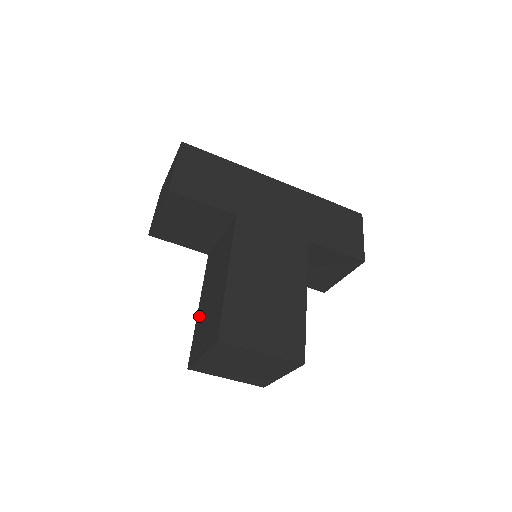
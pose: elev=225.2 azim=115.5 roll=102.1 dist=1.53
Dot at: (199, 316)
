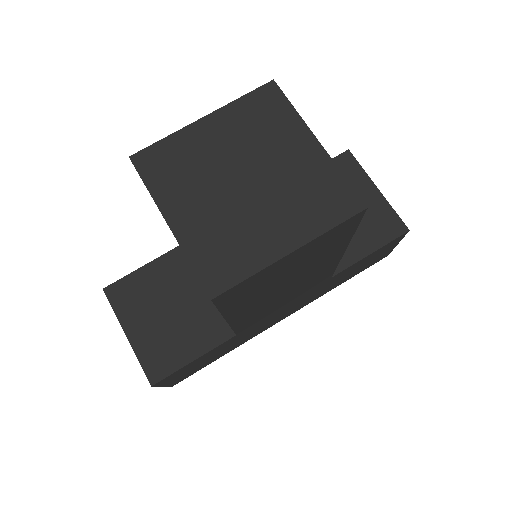
Dot at: occluded
